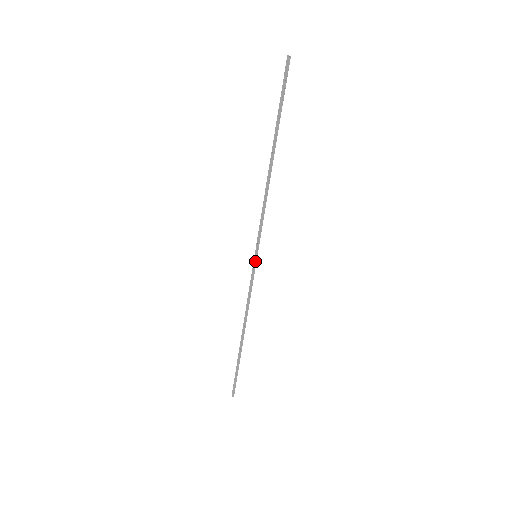
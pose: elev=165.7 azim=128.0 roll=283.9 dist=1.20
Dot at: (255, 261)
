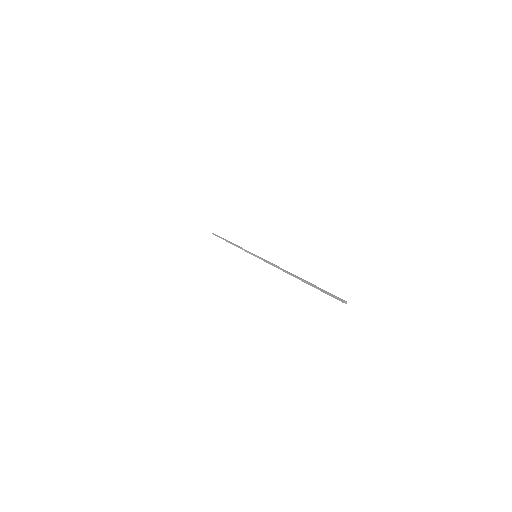
Dot at: (257, 256)
